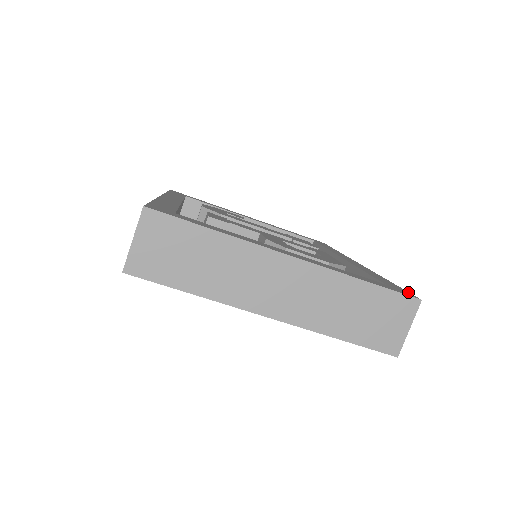
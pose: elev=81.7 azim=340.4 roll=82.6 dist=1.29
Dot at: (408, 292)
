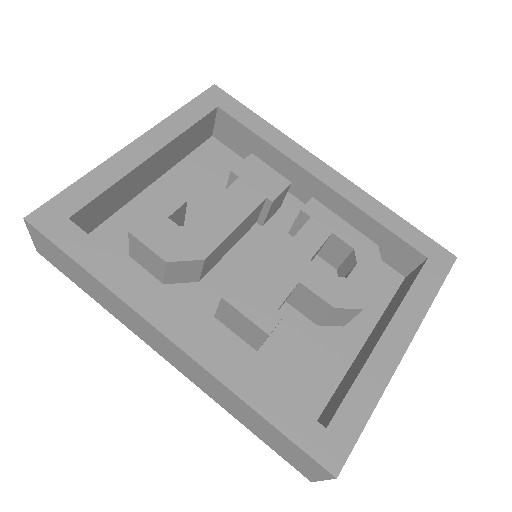
Dot at: (438, 245)
